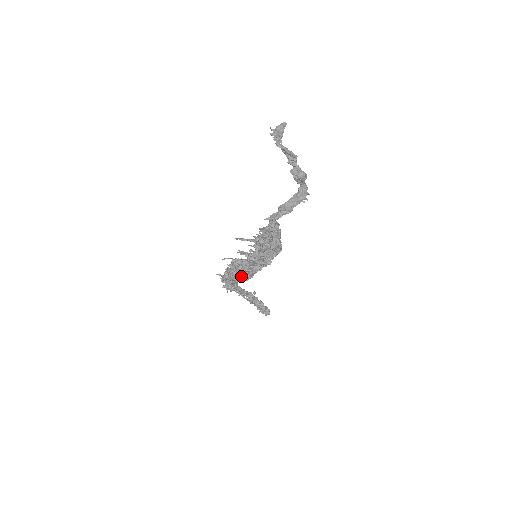
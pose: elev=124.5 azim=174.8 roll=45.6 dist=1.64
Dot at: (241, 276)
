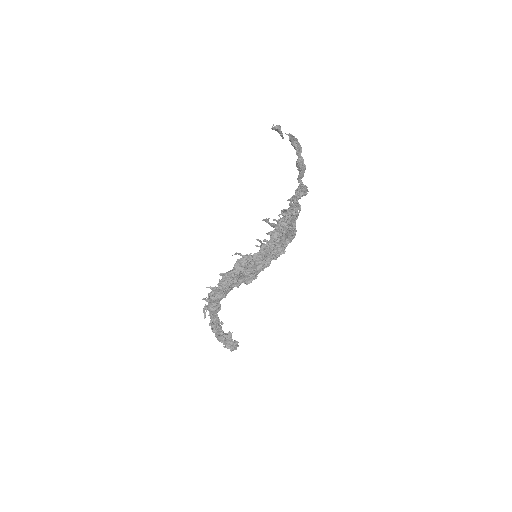
Dot at: (243, 279)
